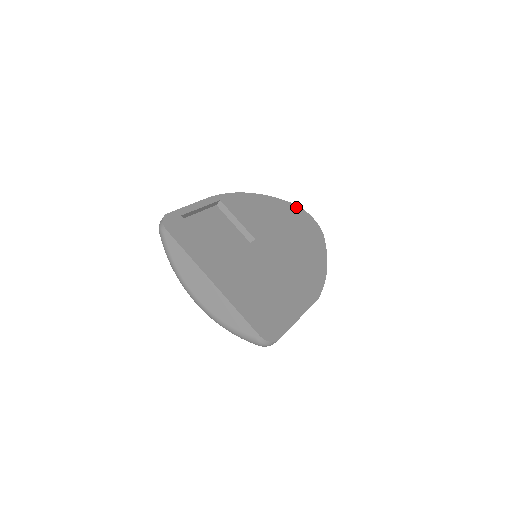
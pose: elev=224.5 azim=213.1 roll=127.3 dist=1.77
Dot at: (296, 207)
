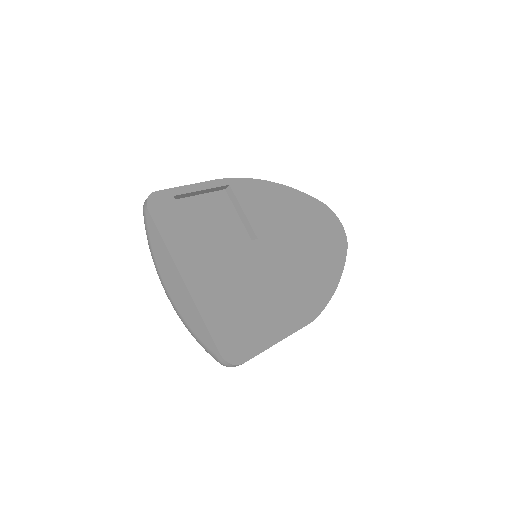
Dot at: (324, 207)
